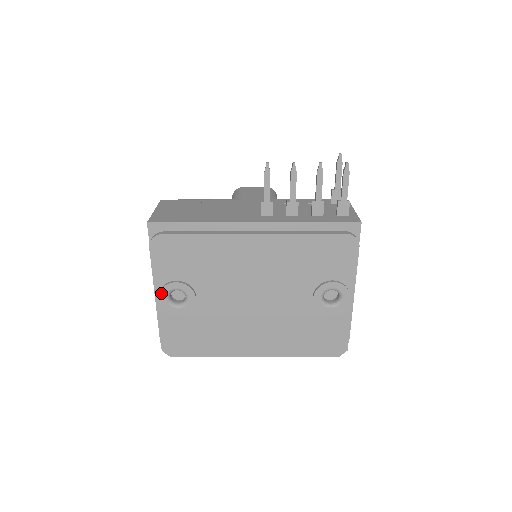
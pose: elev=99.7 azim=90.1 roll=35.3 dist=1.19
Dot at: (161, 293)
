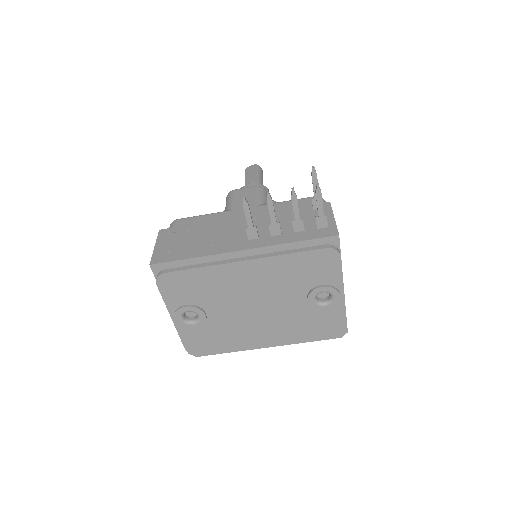
Dot at: (176, 316)
